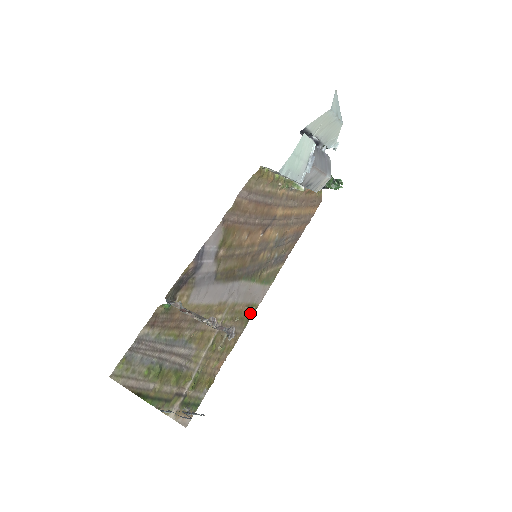
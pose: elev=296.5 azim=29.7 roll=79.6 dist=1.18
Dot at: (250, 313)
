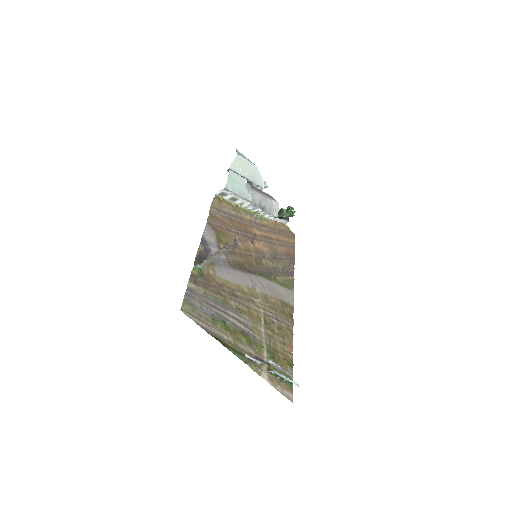
Dot at: (289, 311)
